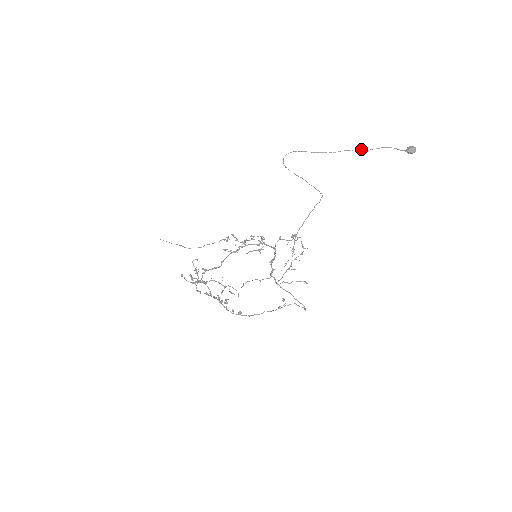
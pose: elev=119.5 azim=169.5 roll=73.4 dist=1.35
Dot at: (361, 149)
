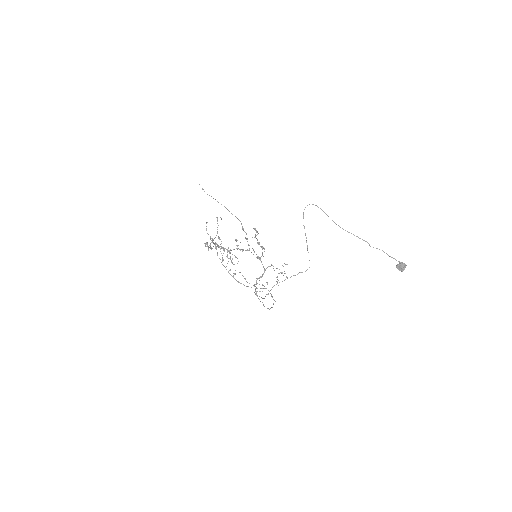
Dot at: (366, 241)
